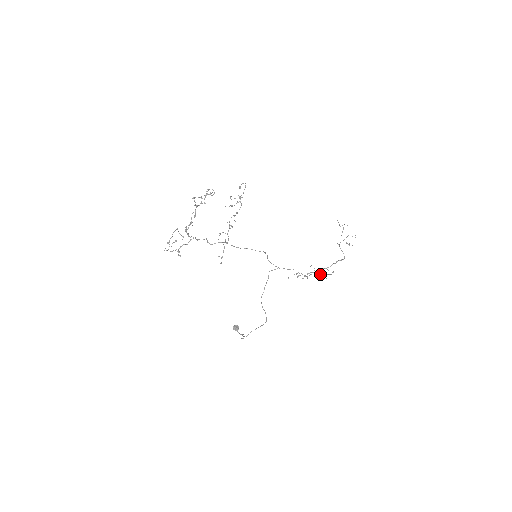
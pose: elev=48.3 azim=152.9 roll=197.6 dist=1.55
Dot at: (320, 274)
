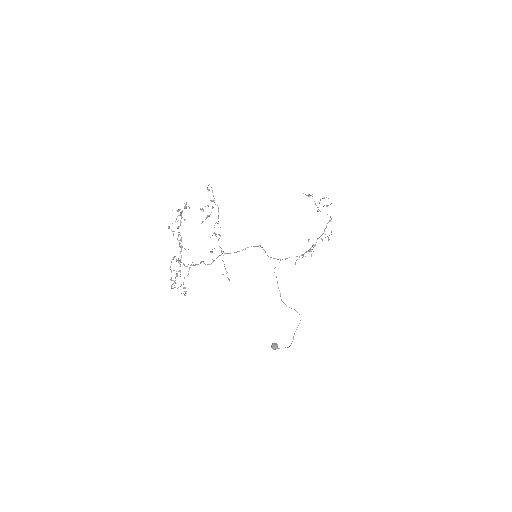
Dot at: (322, 239)
